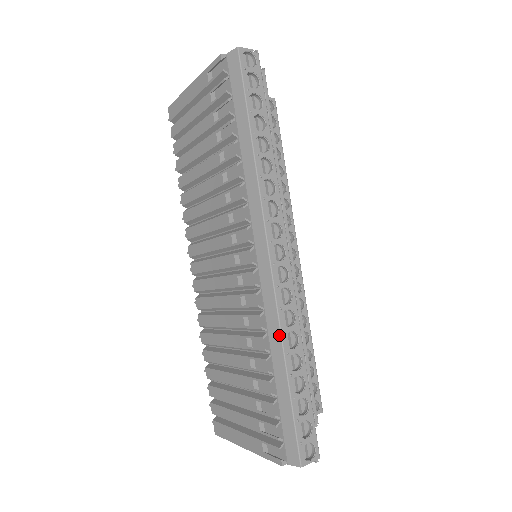
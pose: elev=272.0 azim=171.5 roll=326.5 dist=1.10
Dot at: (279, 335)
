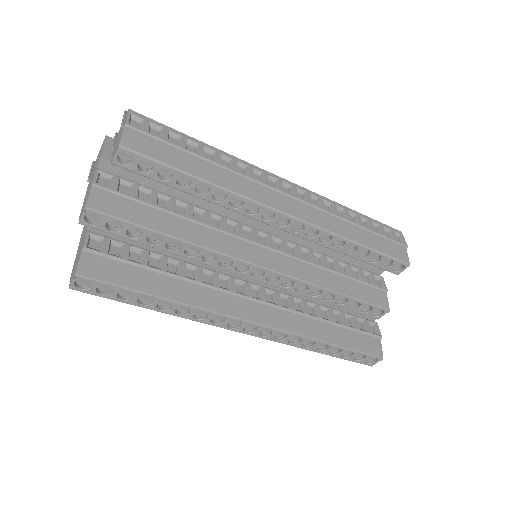
Dot at: (298, 347)
